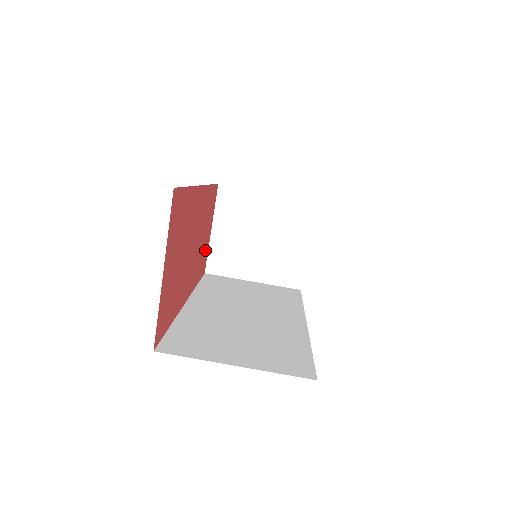
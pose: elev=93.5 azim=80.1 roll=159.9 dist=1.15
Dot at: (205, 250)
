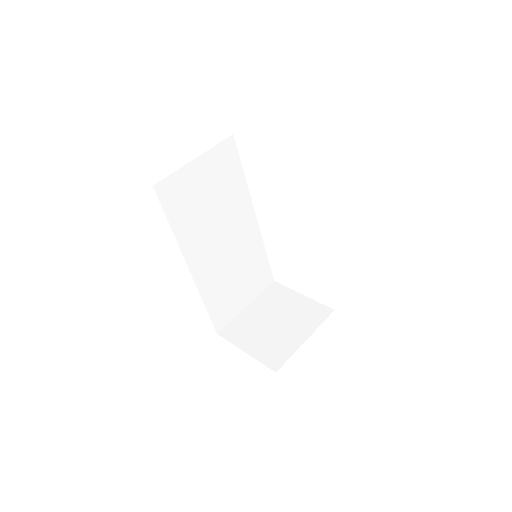
Dot at: occluded
